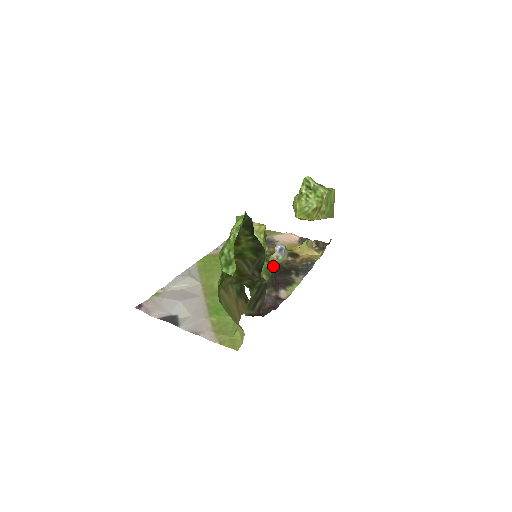
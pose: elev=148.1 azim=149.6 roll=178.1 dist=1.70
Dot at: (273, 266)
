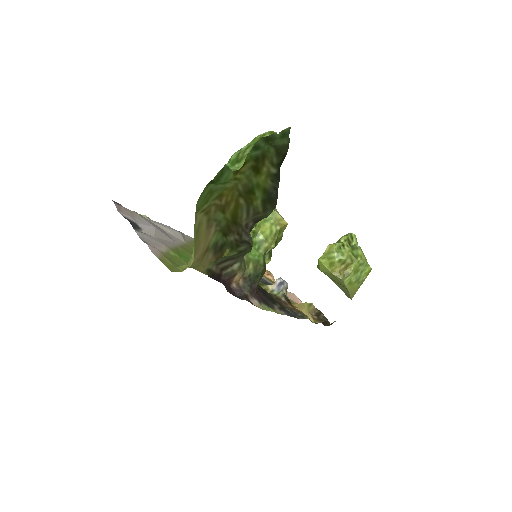
Dot at: occluded
